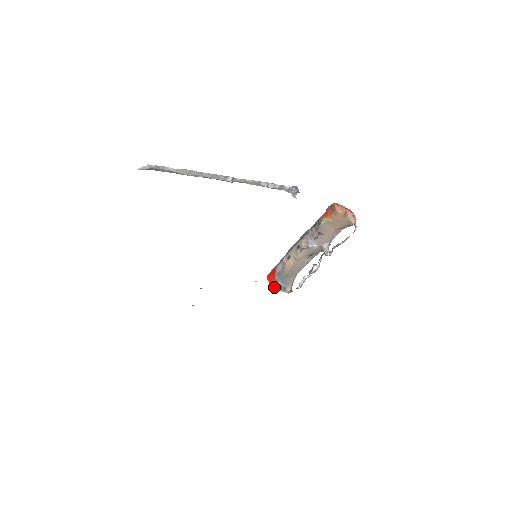
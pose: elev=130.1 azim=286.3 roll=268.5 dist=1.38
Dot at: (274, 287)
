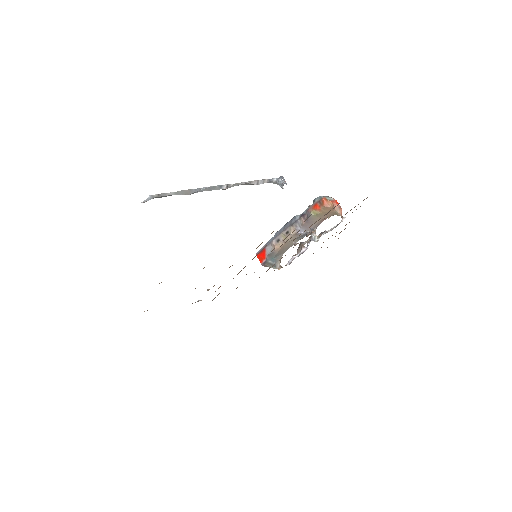
Dot at: (265, 265)
